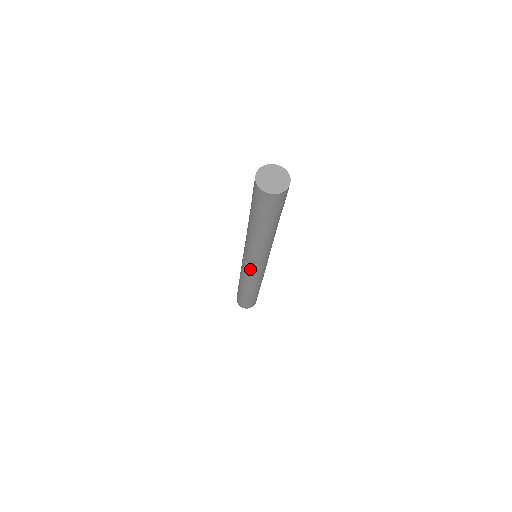
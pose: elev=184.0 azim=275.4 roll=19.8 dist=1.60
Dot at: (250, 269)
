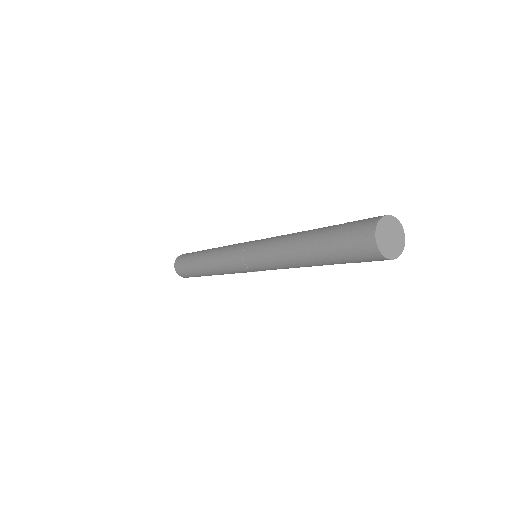
Dot at: occluded
